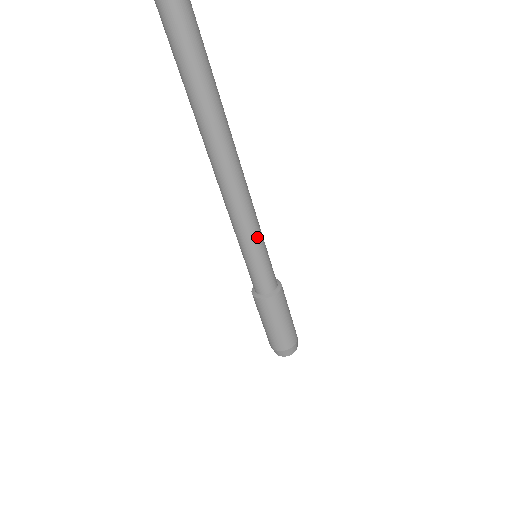
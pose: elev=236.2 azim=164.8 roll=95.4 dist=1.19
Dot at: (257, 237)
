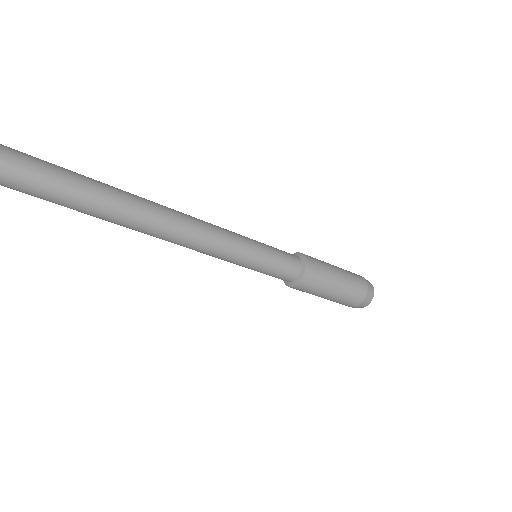
Dot at: (238, 241)
